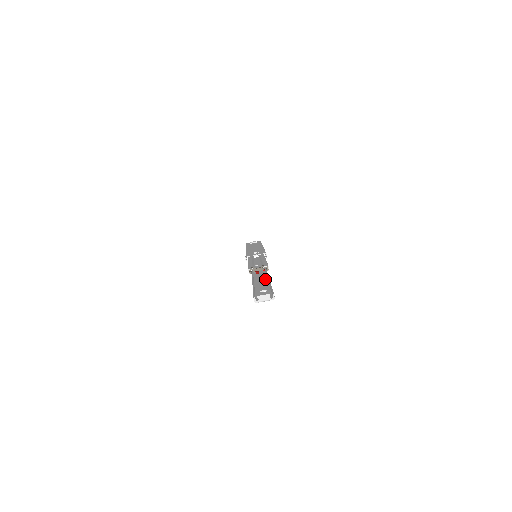
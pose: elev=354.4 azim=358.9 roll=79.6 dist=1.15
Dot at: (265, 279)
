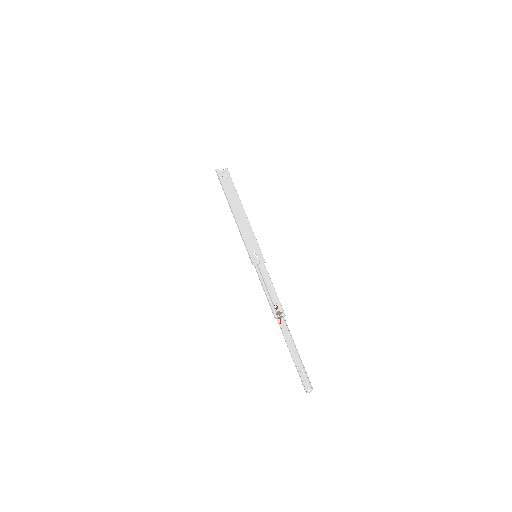
Dot at: (293, 344)
